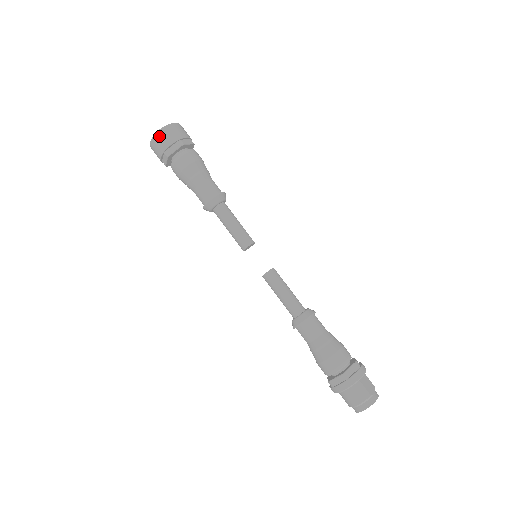
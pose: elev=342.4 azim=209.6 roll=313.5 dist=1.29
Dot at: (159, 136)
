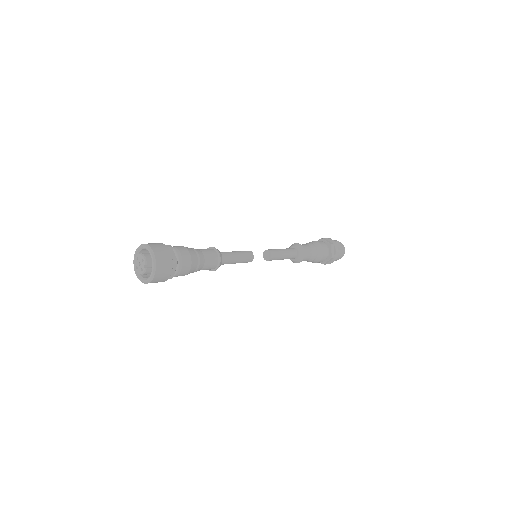
Dot at: (157, 277)
